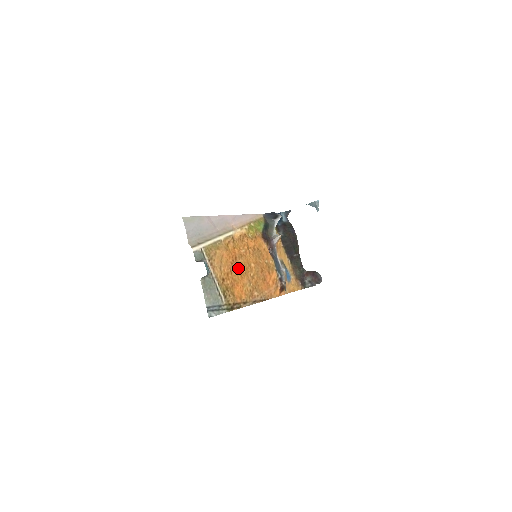
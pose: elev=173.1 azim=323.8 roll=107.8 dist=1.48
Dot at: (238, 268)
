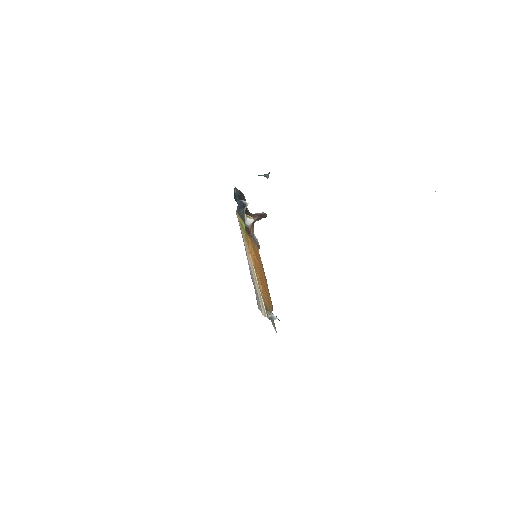
Dot at: (263, 283)
